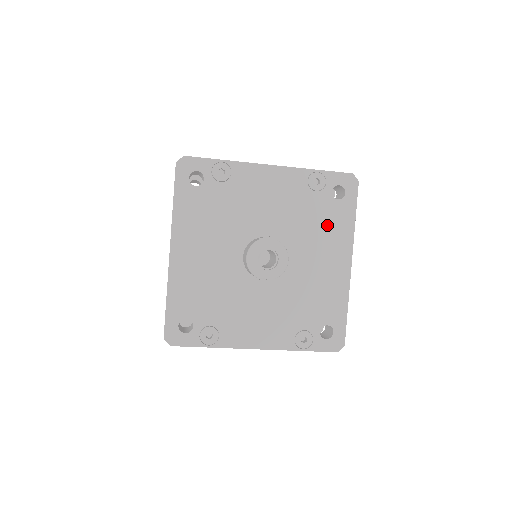
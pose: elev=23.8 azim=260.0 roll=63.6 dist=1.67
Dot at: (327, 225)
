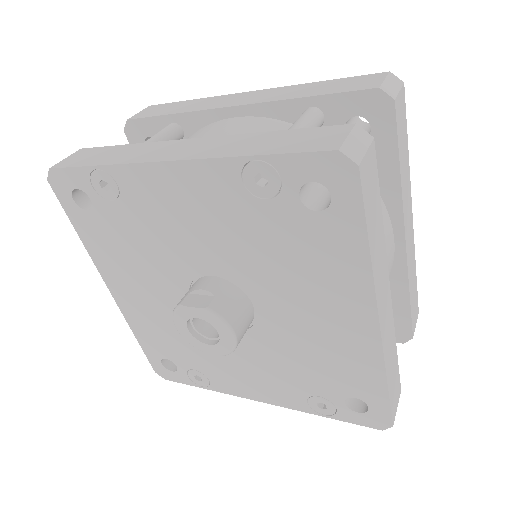
Dot at: (309, 259)
